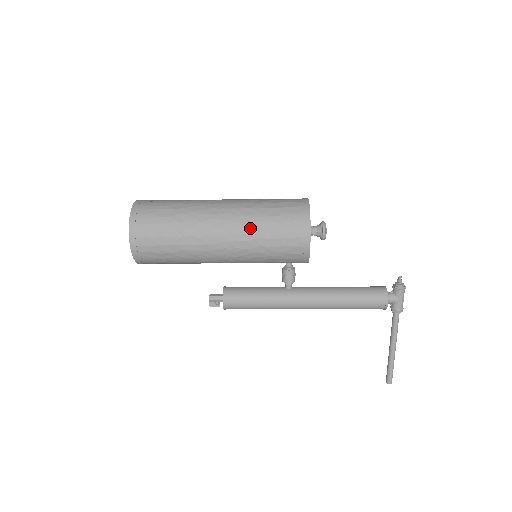
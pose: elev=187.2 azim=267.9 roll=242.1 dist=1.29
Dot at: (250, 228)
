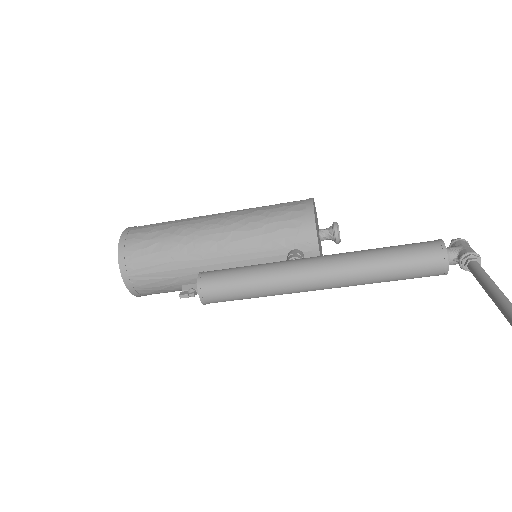
Dot at: occluded
